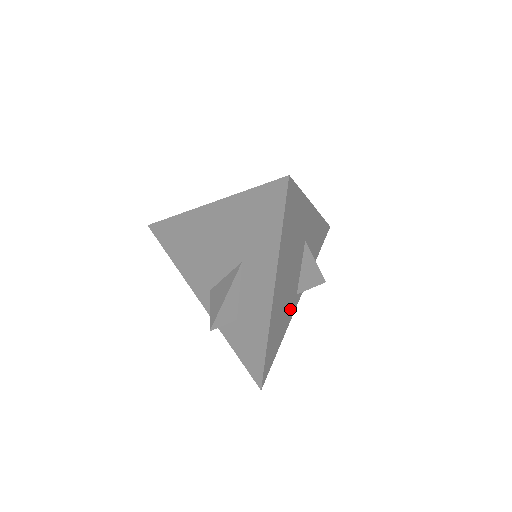
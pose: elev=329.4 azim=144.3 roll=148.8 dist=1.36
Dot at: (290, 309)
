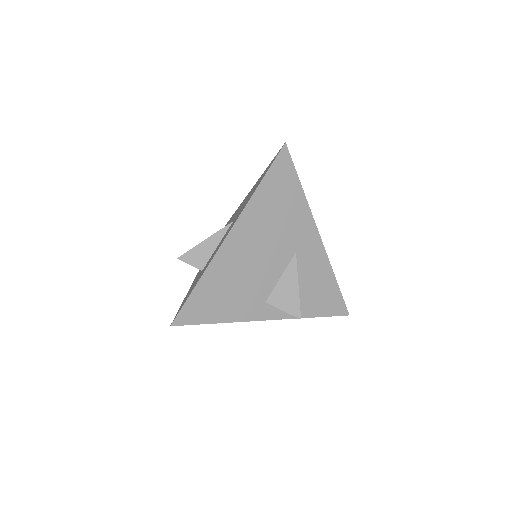
Dot at: (250, 303)
